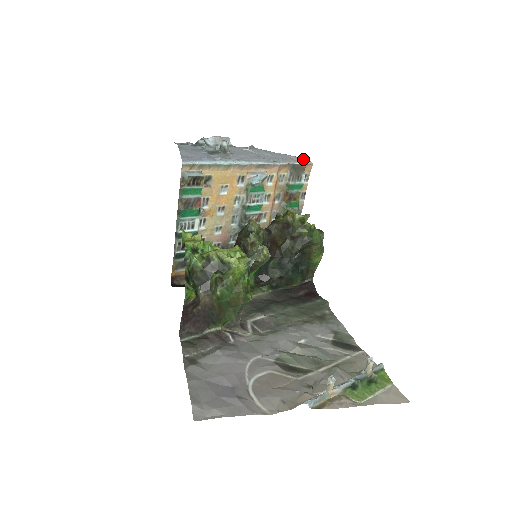
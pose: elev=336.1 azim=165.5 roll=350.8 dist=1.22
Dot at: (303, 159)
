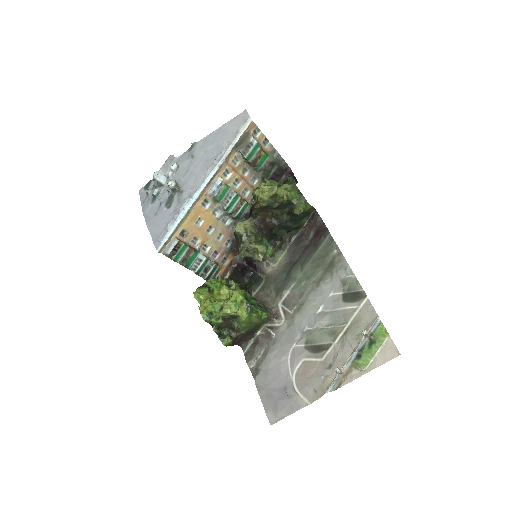
Dot at: (241, 119)
